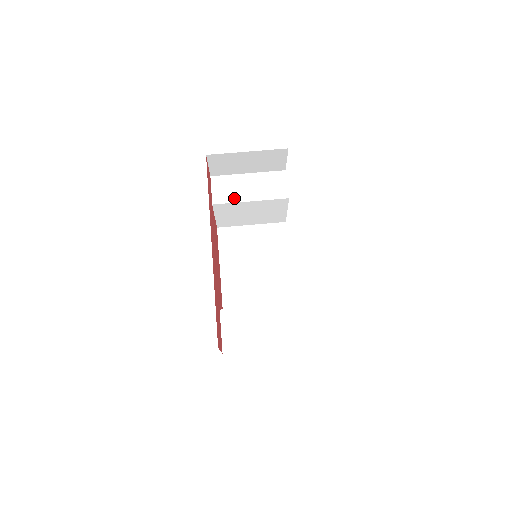
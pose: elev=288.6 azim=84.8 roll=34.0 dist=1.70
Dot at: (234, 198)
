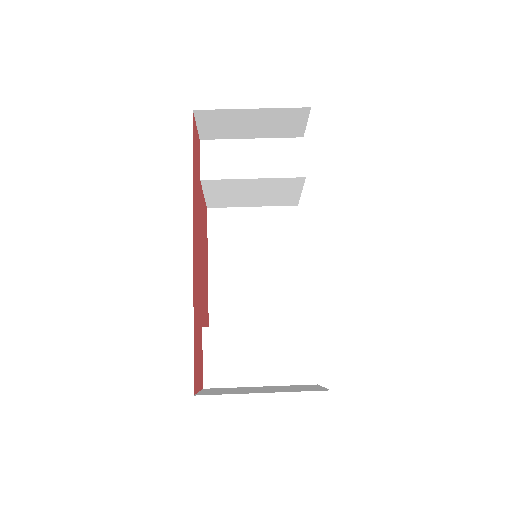
Dot at: (231, 172)
